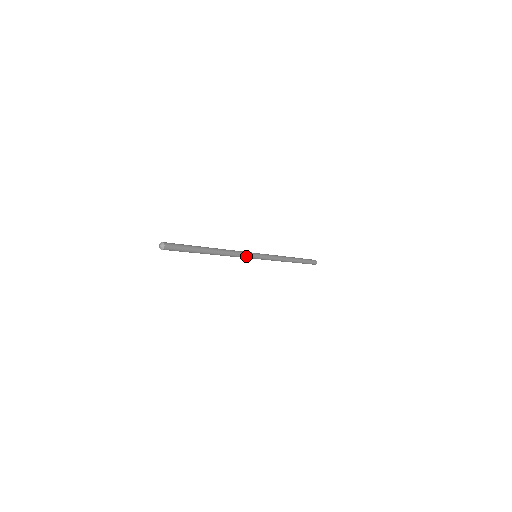
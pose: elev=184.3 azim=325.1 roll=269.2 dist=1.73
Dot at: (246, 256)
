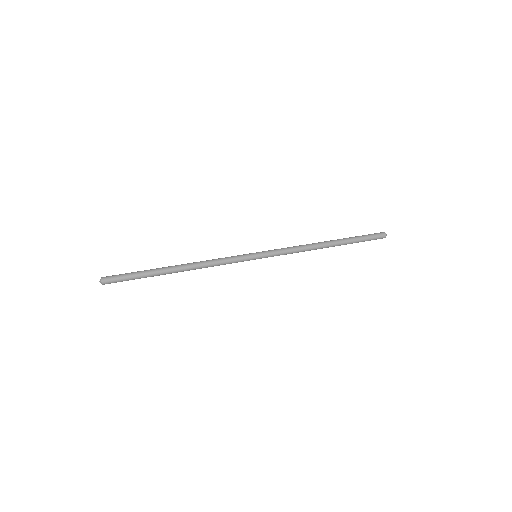
Dot at: (235, 262)
